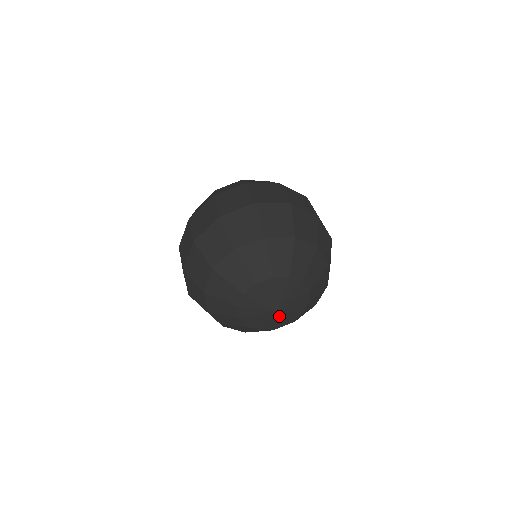
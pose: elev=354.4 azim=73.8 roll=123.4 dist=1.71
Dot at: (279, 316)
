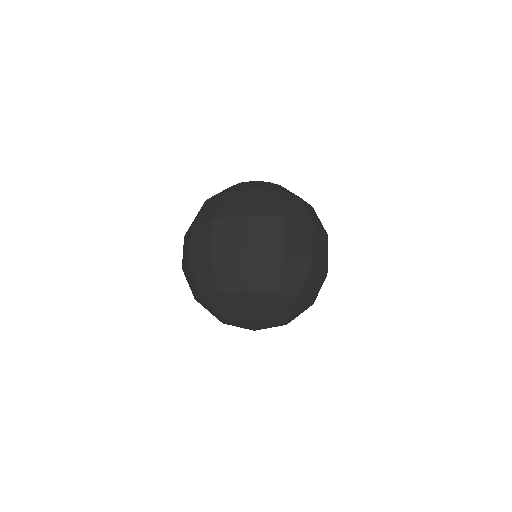
Dot at: occluded
